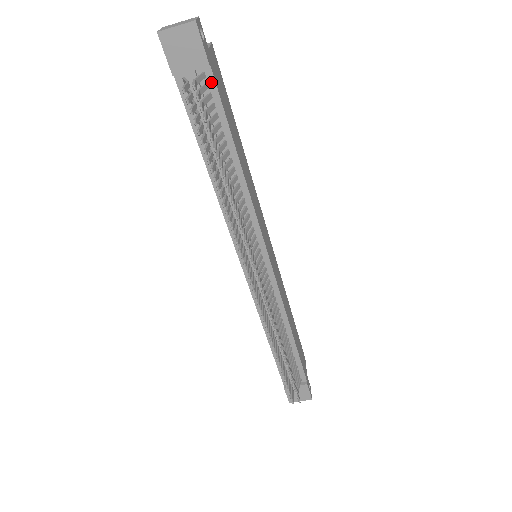
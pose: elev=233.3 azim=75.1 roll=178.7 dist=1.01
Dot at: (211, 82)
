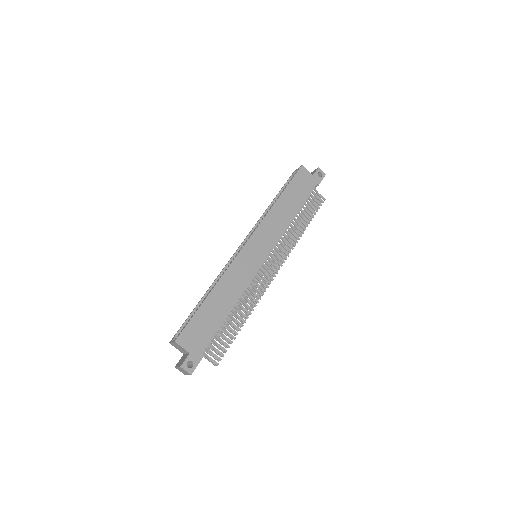
Dot at: (205, 348)
